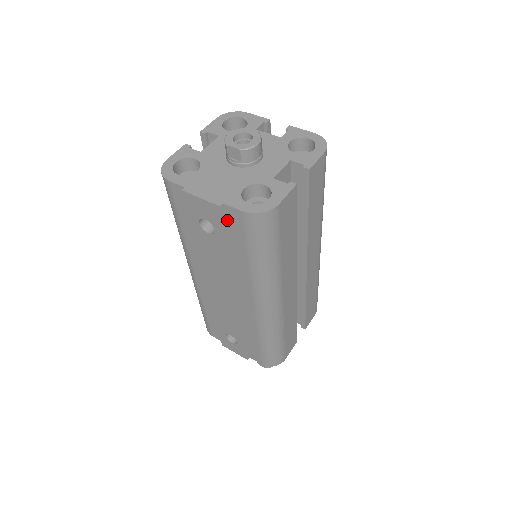
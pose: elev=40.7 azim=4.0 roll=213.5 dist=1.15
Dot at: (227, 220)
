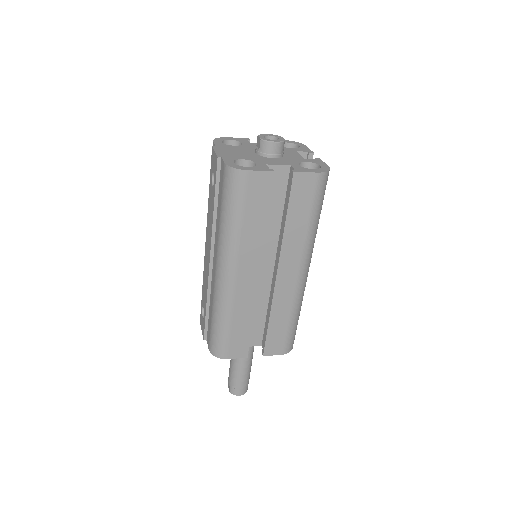
Dot at: (220, 173)
